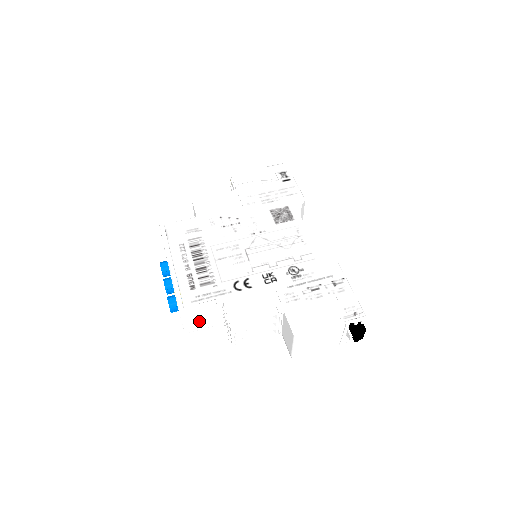
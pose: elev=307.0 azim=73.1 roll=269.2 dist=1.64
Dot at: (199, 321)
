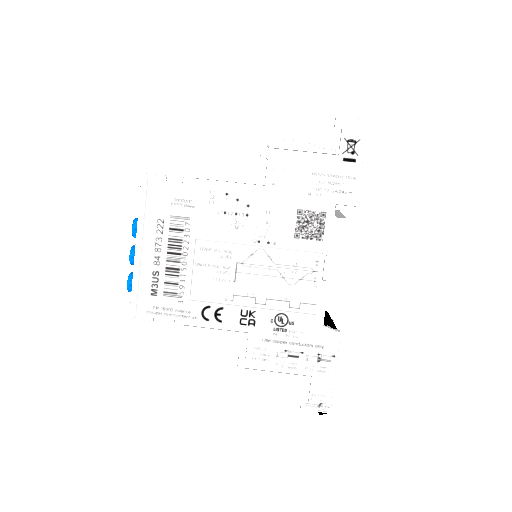
Dot at: occluded
